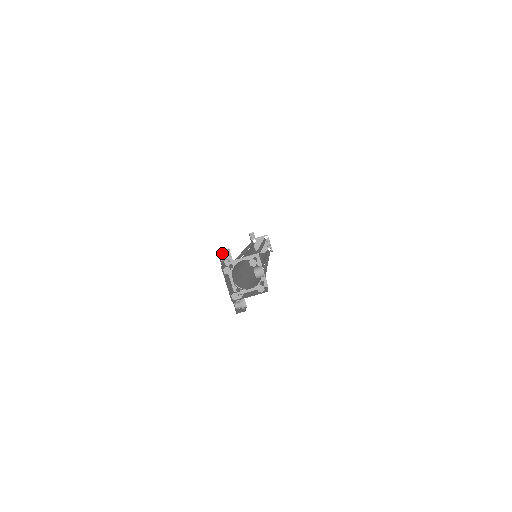
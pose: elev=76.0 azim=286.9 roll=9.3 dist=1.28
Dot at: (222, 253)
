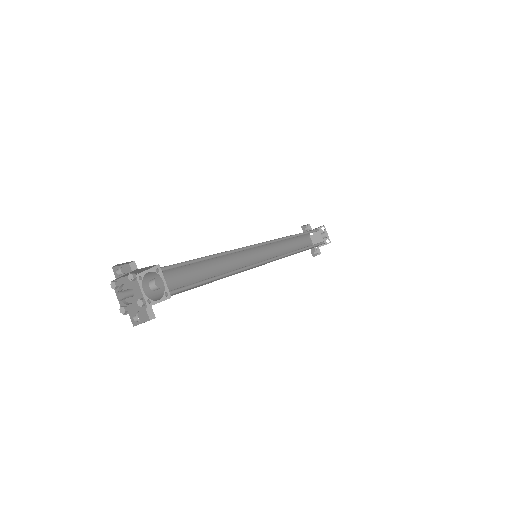
Dot at: (130, 266)
